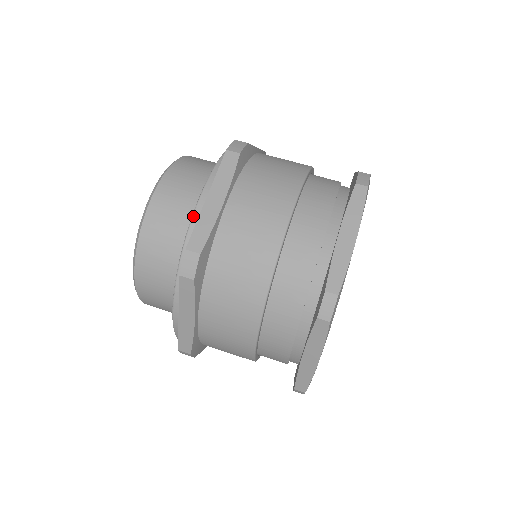
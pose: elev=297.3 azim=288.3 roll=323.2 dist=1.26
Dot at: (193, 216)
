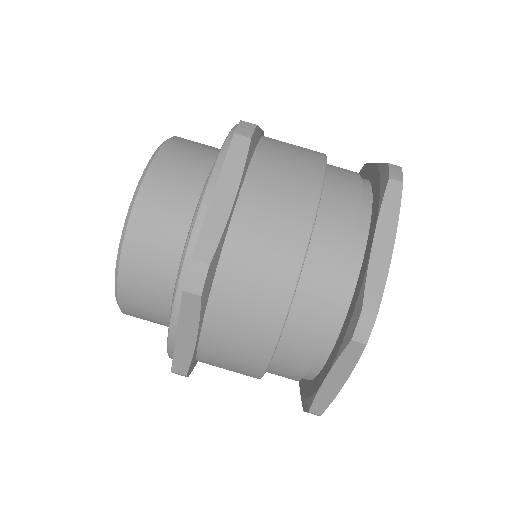
Dot at: (168, 346)
